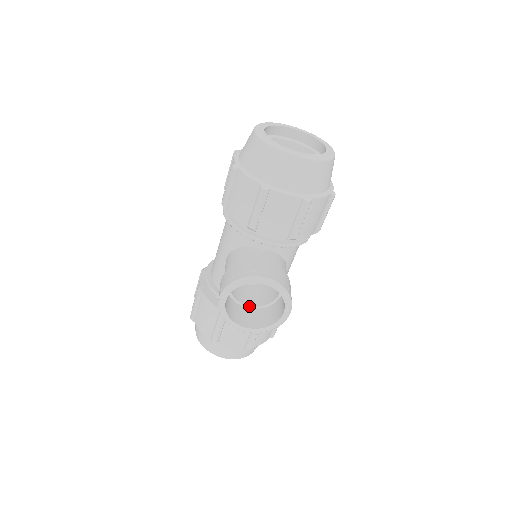
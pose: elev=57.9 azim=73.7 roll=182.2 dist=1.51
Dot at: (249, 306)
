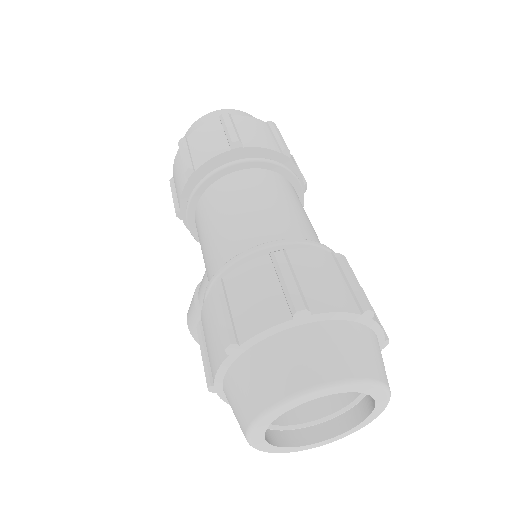
Dot at: occluded
